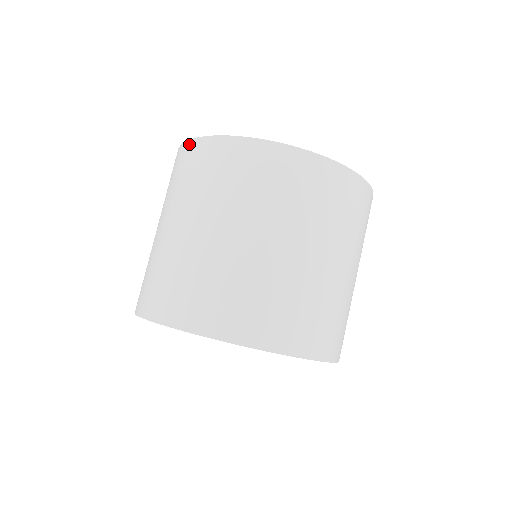
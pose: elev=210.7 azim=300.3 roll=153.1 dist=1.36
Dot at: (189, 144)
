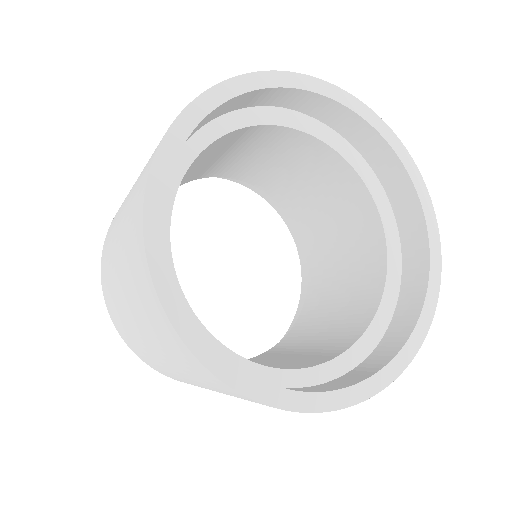
Dot at: (145, 269)
